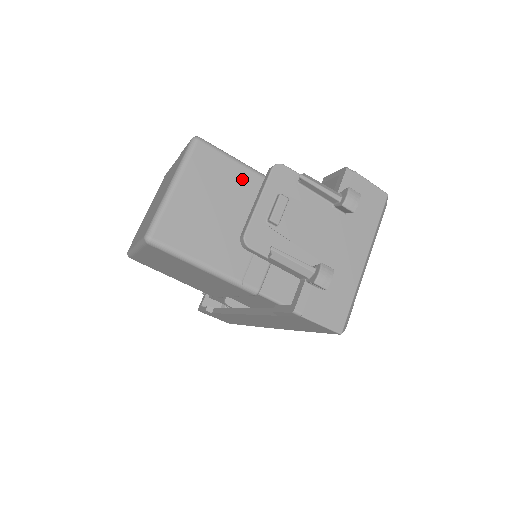
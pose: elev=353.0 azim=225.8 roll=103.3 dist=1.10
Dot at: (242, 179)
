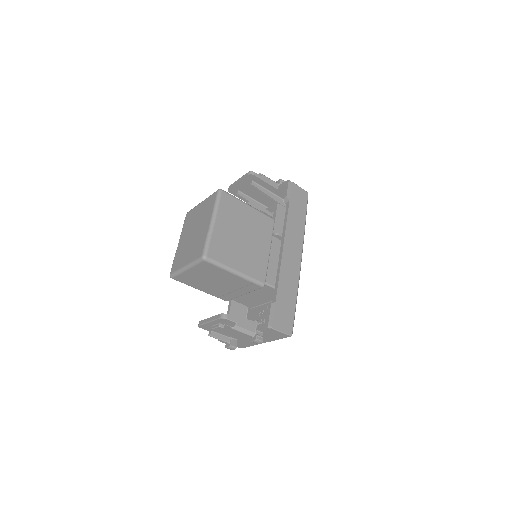
Dot at: (228, 276)
